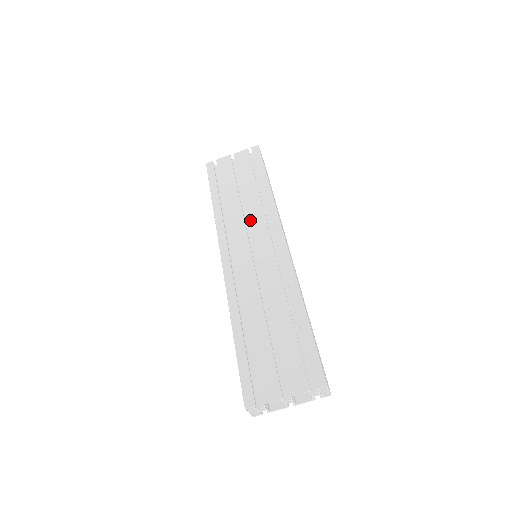
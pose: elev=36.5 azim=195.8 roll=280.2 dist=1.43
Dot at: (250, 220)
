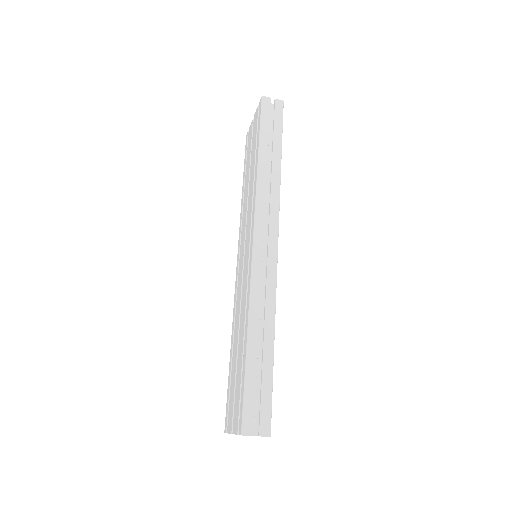
Dot at: (247, 214)
